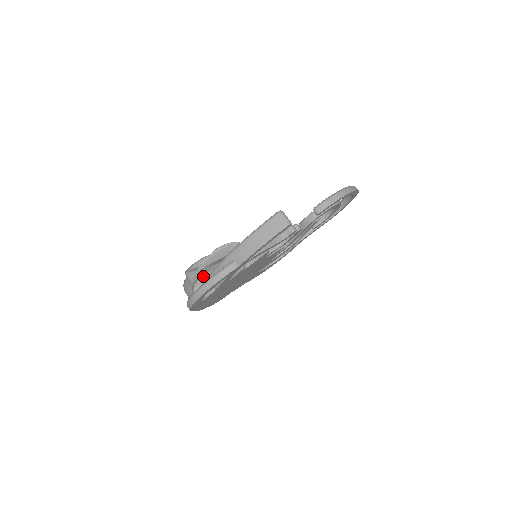
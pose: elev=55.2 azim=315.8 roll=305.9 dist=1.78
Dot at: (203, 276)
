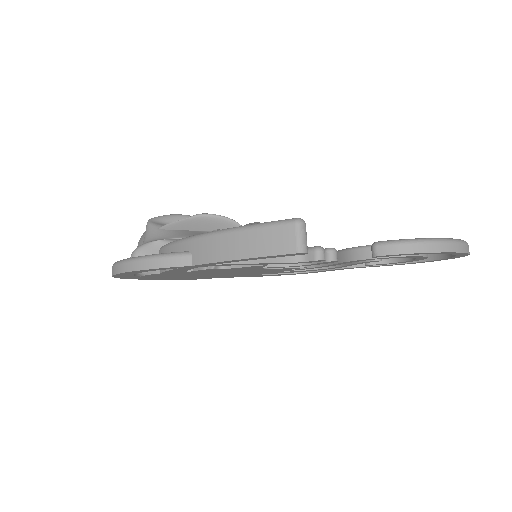
Dot at: (158, 242)
